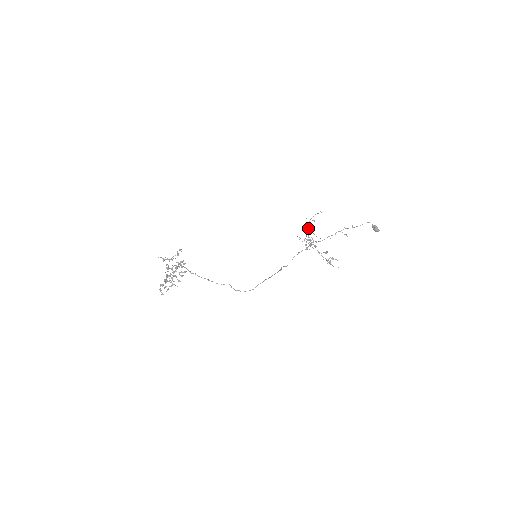
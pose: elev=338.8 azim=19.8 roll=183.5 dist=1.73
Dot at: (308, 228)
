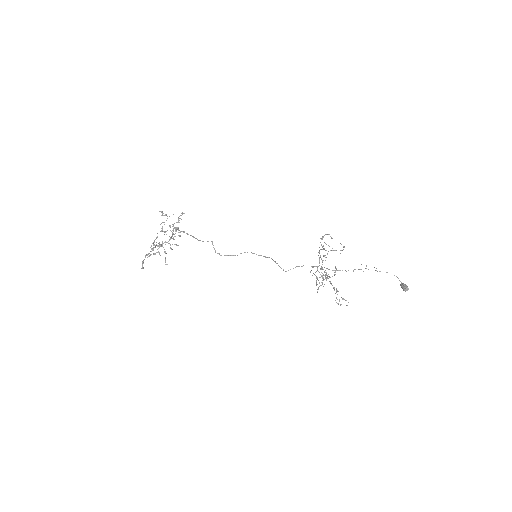
Dot at: (322, 237)
